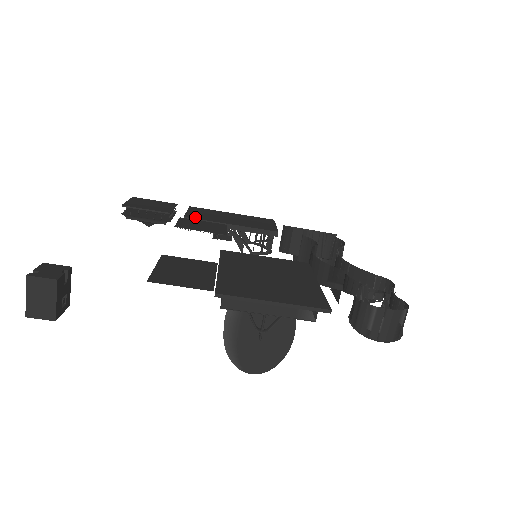
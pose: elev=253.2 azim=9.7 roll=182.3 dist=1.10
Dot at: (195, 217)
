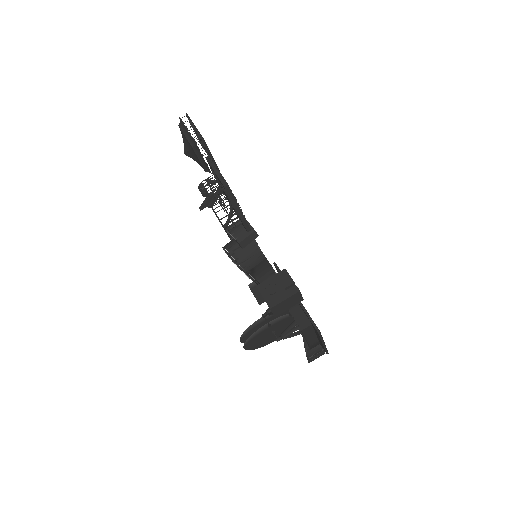
Dot at: occluded
